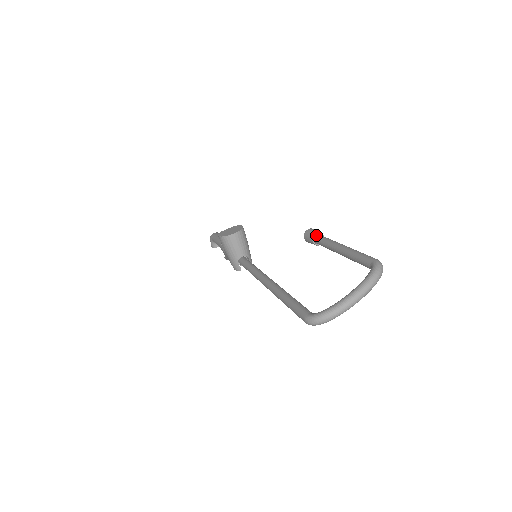
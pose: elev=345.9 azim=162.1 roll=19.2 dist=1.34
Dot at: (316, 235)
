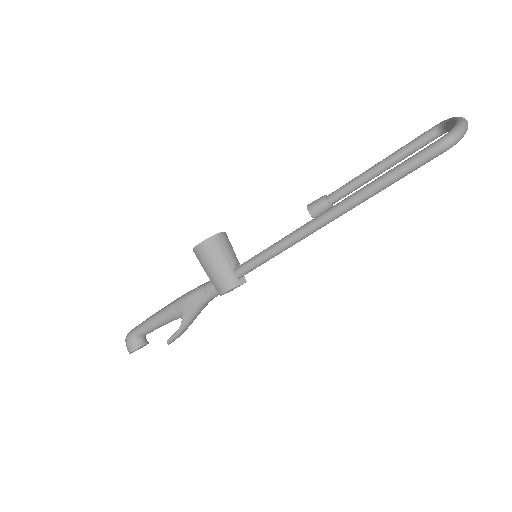
Dot at: (325, 196)
